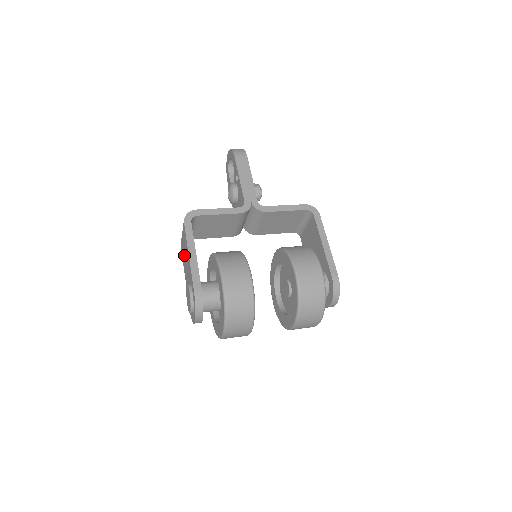
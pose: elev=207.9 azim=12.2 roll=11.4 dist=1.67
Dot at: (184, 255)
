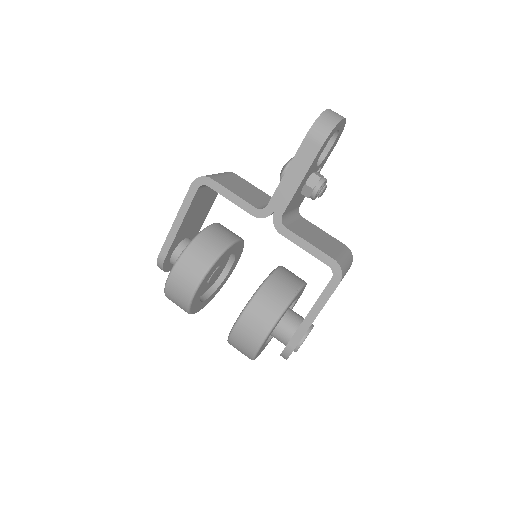
Dot at: occluded
